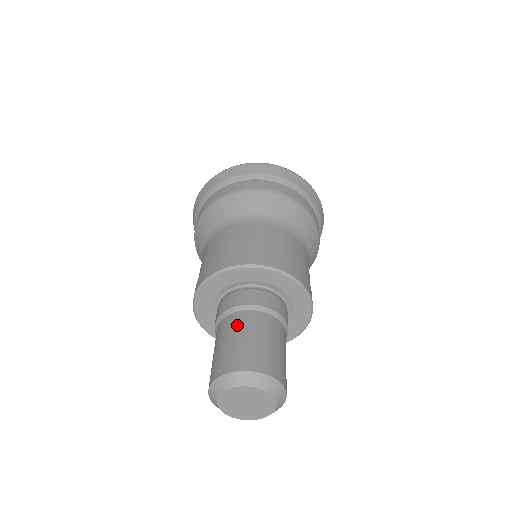
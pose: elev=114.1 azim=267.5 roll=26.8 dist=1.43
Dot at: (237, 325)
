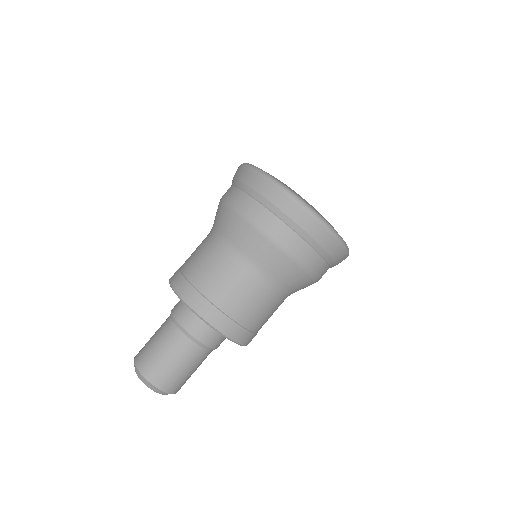
Dot at: (173, 344)
